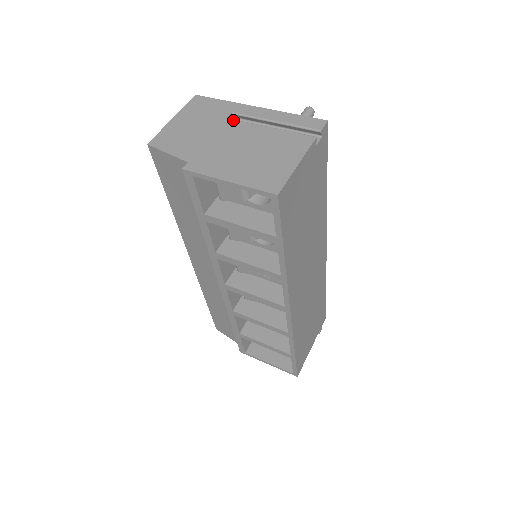
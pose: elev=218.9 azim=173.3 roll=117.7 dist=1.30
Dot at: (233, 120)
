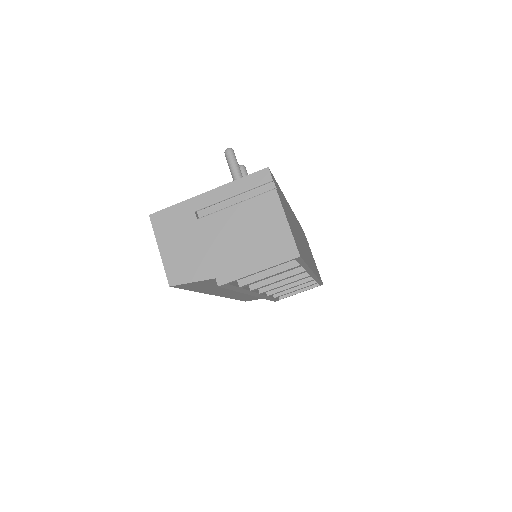
Dot at: (204, 218)
